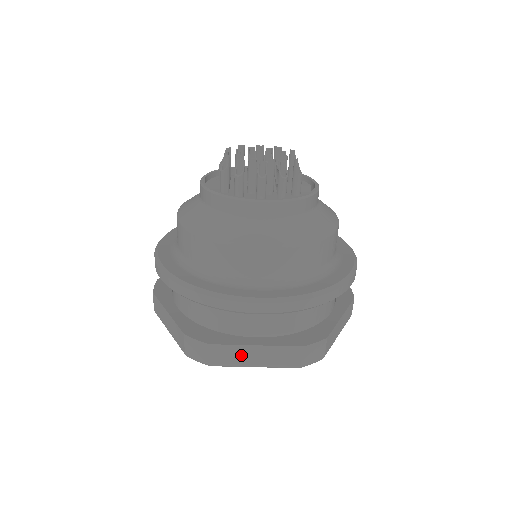
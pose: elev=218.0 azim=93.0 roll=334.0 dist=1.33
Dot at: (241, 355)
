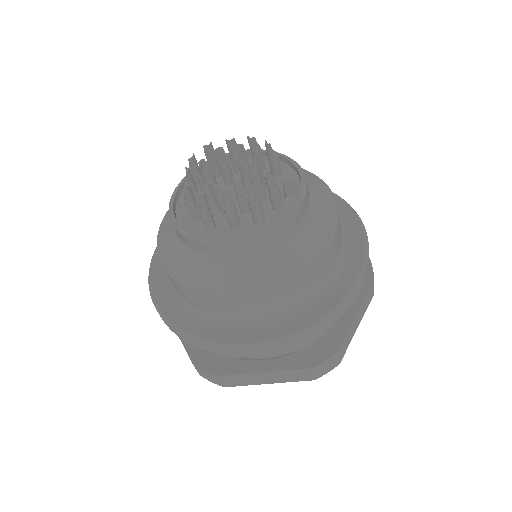
Dot at: (251, 379)
